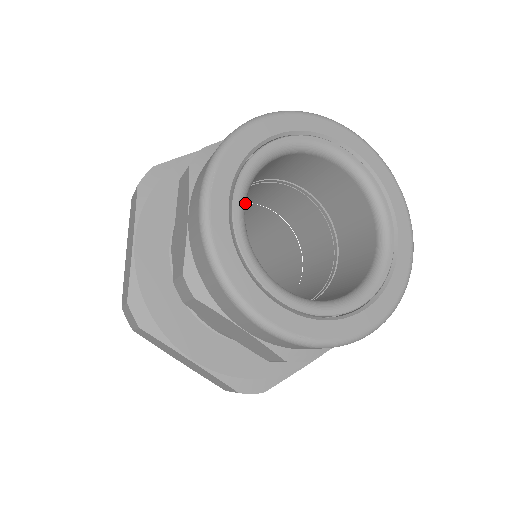
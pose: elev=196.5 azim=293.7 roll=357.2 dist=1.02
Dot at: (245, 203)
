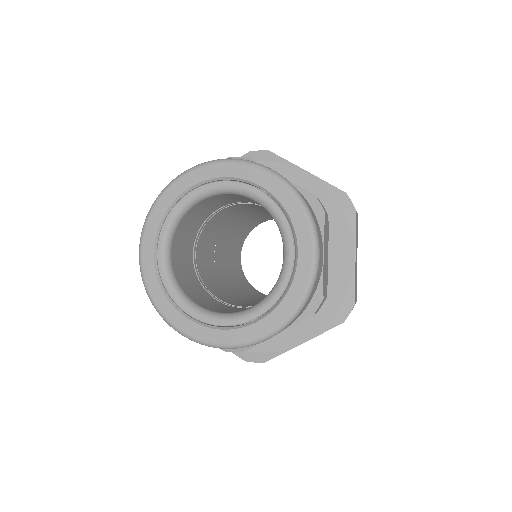
Dot at: (169, 246)
